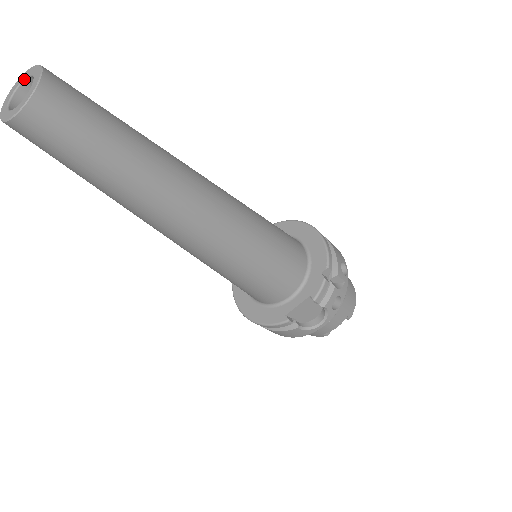
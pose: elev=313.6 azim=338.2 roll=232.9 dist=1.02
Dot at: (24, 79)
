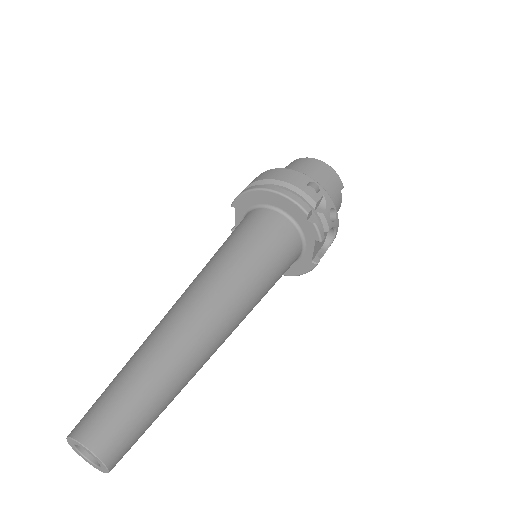
Dot at: (74, 445)
